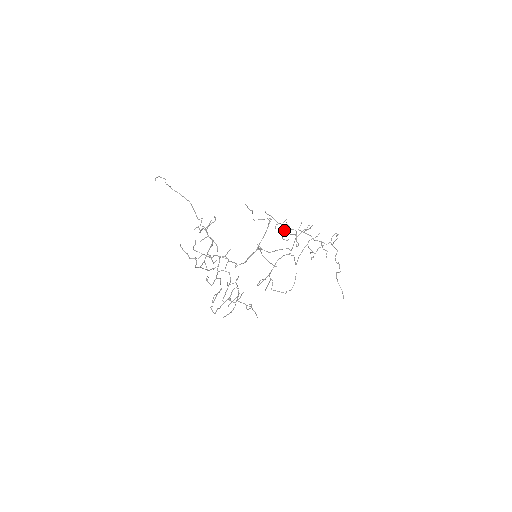
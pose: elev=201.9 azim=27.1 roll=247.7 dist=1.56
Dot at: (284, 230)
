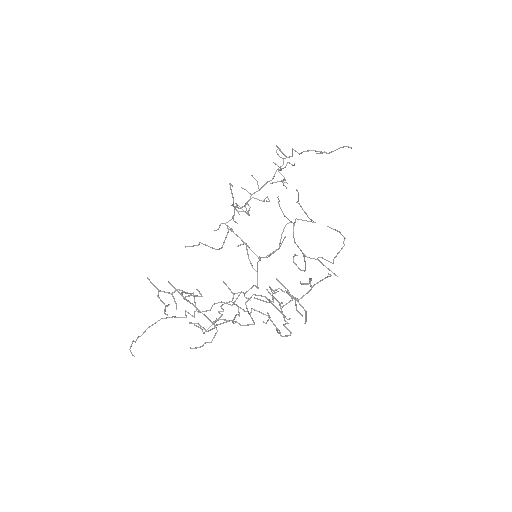
Dot at: (231, 205)
